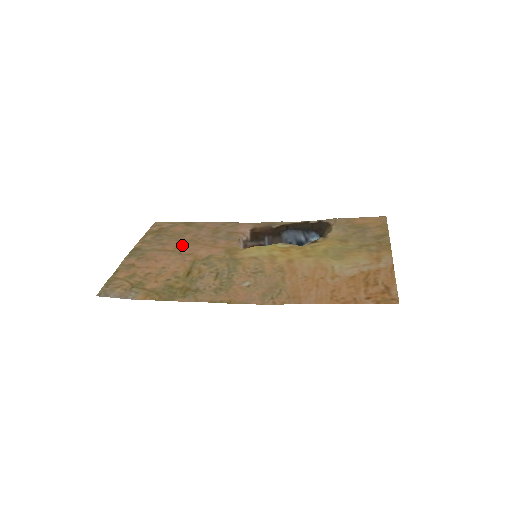
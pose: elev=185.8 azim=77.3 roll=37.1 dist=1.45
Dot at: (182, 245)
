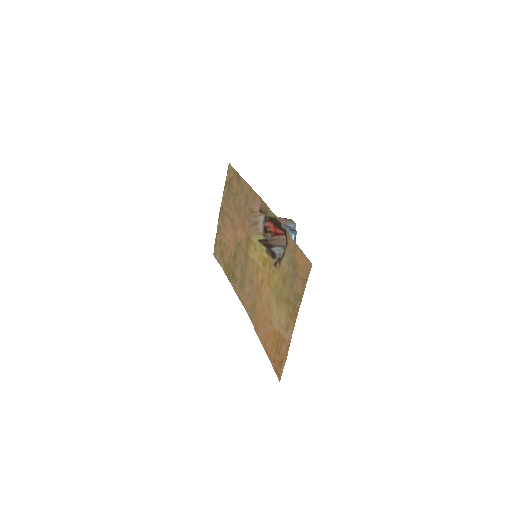
Dot at: (234, 214)
